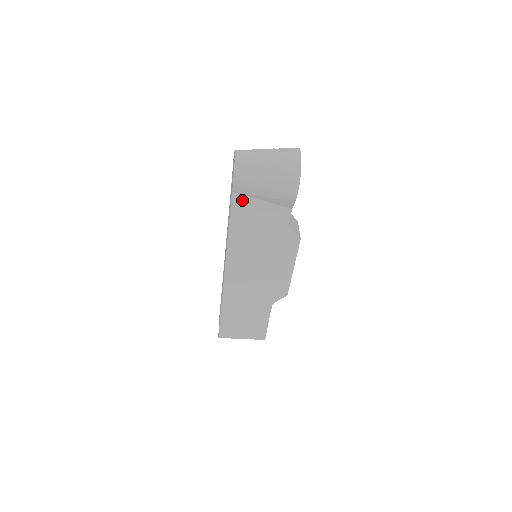
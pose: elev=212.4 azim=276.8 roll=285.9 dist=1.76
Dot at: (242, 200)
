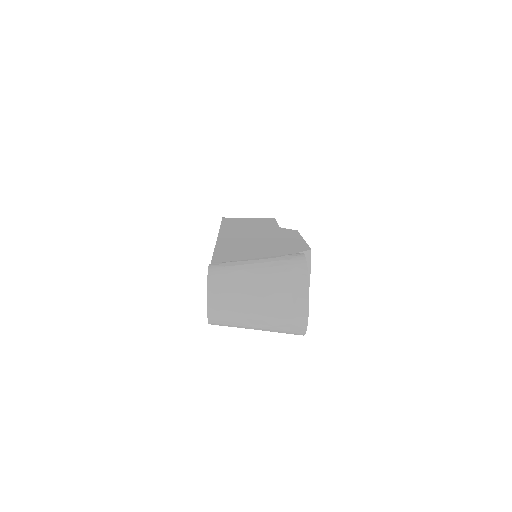
Dot at: occluded
